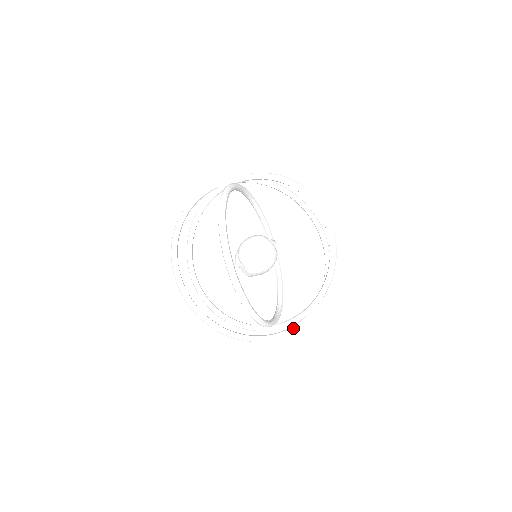
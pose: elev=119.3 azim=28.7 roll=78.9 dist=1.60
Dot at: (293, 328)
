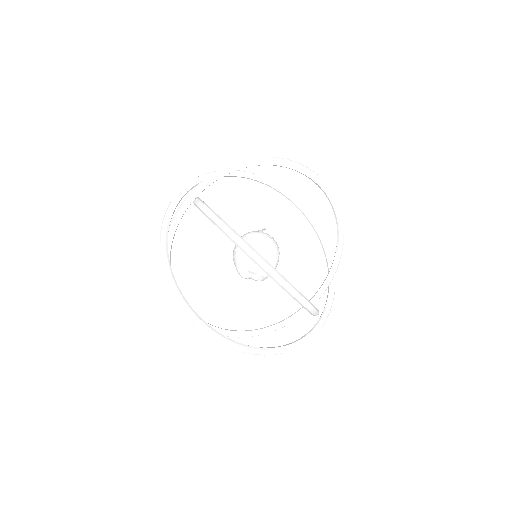
Dot at: (332, 294)
